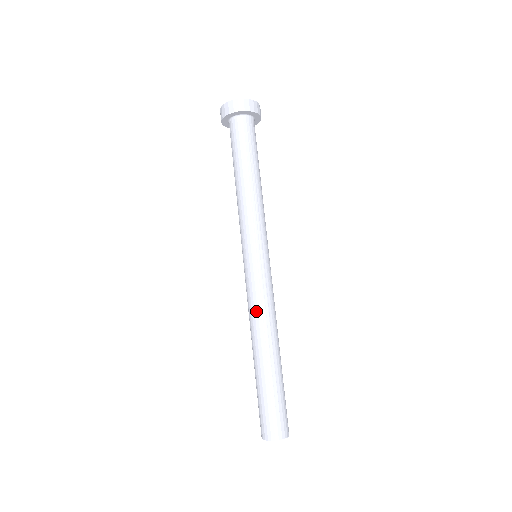
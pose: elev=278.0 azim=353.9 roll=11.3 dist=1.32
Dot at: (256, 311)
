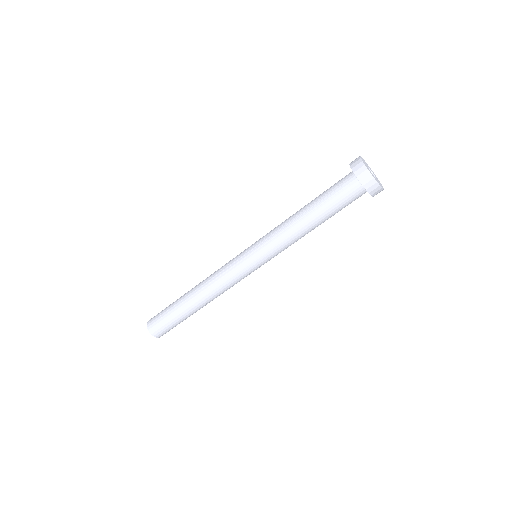
Dot at: (224, 290)
